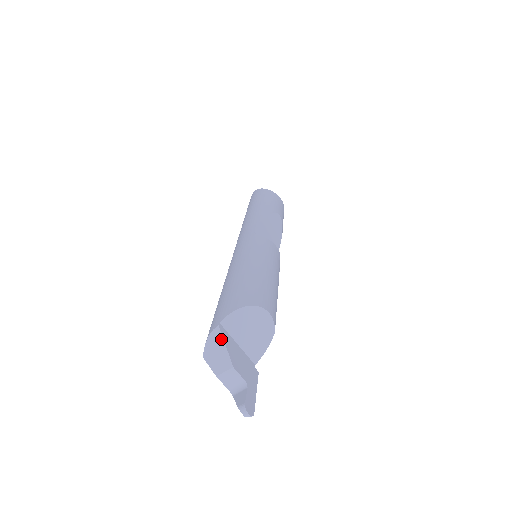
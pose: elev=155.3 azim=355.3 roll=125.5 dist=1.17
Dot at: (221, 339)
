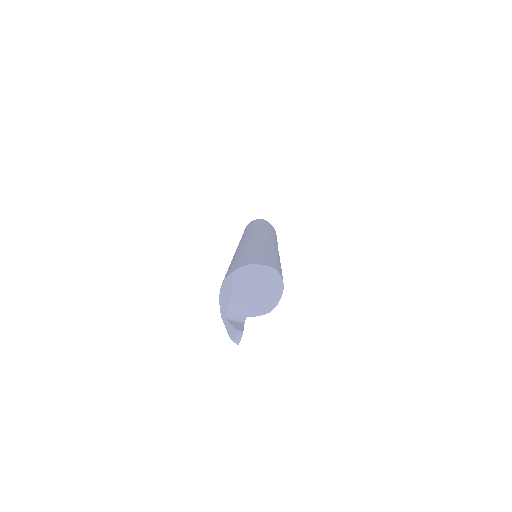
Dot at: (258, 275)
